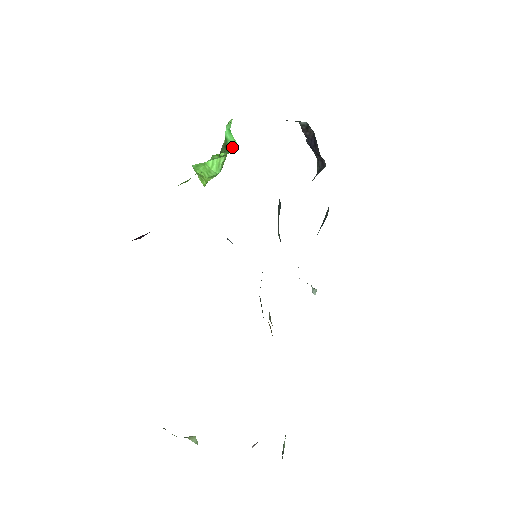
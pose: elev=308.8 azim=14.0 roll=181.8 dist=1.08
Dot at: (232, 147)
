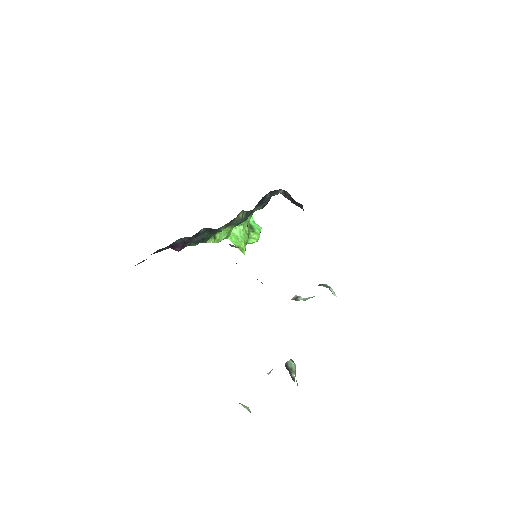
Dot at: (258, 230)
